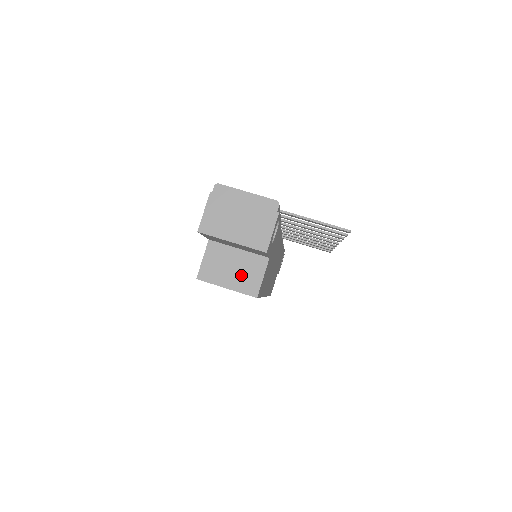
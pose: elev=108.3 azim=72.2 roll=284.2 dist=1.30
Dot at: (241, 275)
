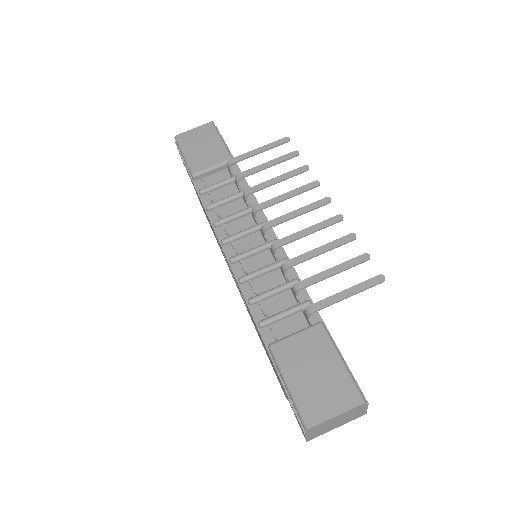
Dot at: occluded
